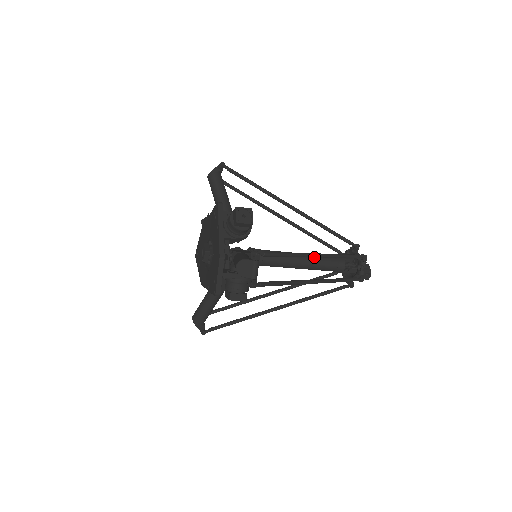
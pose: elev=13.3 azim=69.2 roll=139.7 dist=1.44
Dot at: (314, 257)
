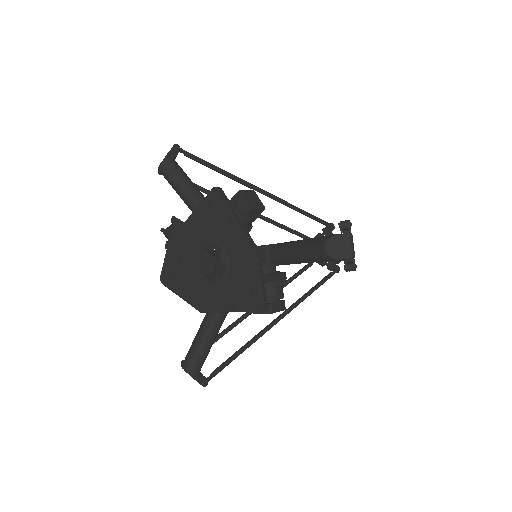
Dot at: occluded
